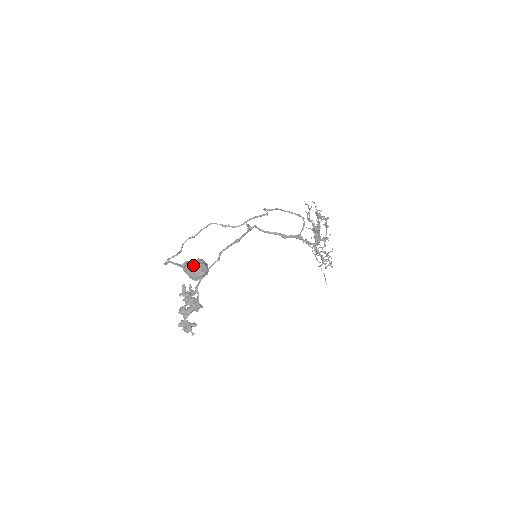
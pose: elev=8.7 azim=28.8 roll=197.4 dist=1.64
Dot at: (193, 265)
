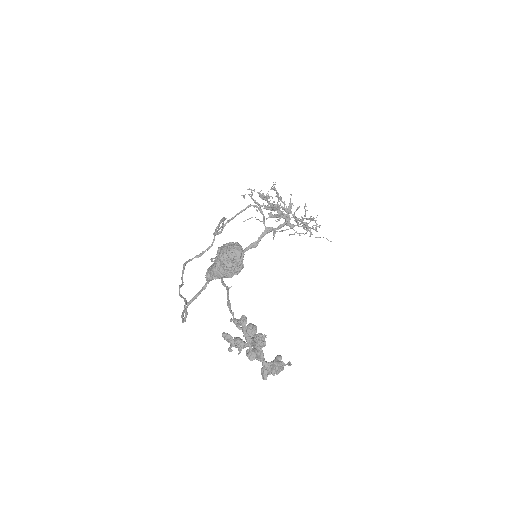
Dot at: (220, 256)
